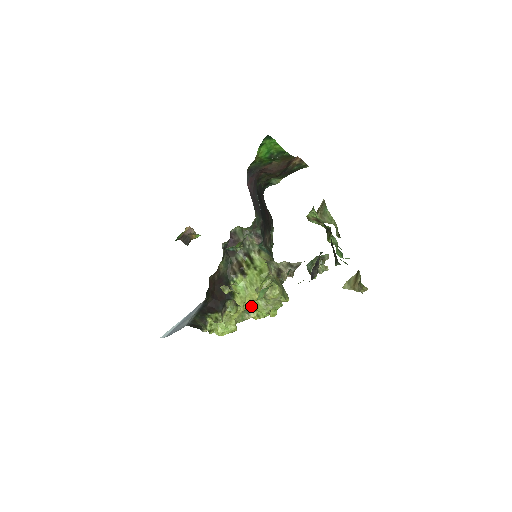
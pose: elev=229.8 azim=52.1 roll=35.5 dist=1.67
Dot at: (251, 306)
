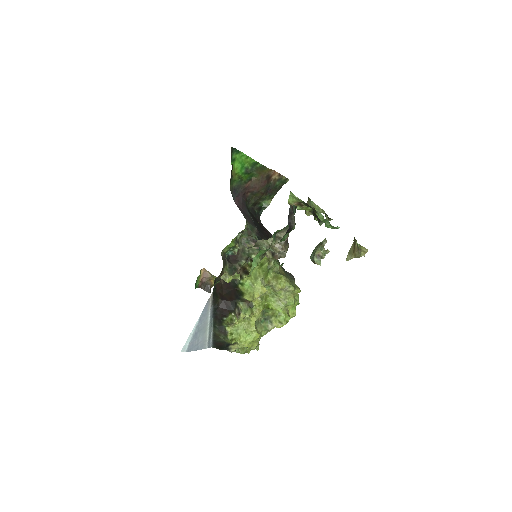
Dot at: (266, 307)
